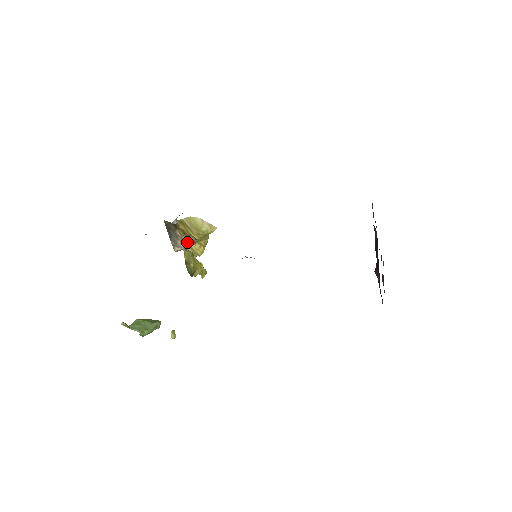
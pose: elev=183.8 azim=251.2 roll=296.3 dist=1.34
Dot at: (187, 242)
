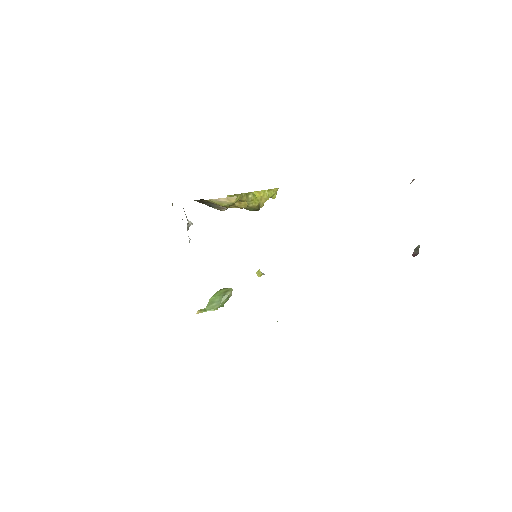
Dot at: occluded
